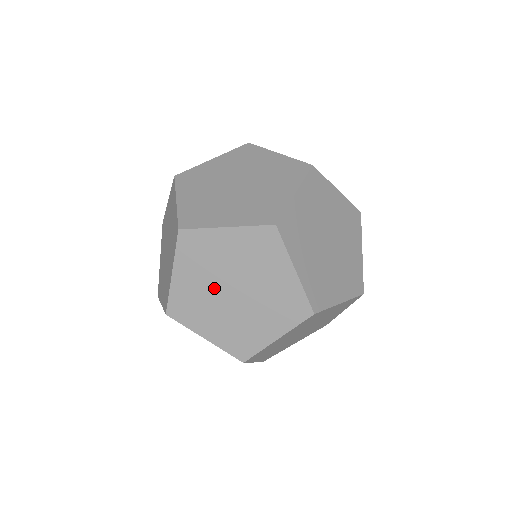
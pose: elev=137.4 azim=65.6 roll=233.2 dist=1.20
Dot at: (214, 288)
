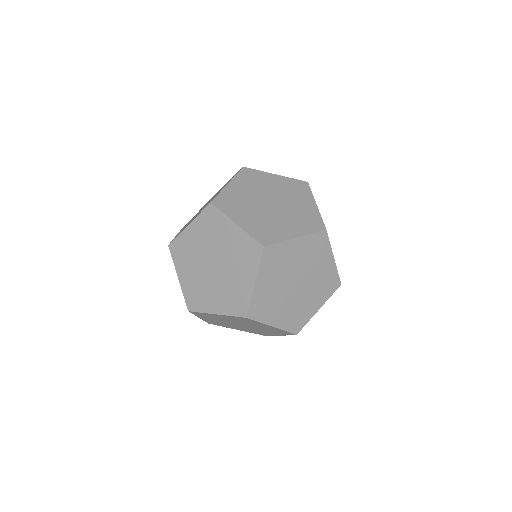
Dot at: occluded
